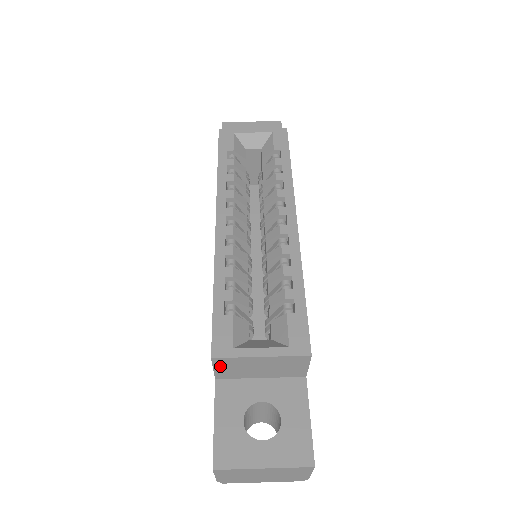
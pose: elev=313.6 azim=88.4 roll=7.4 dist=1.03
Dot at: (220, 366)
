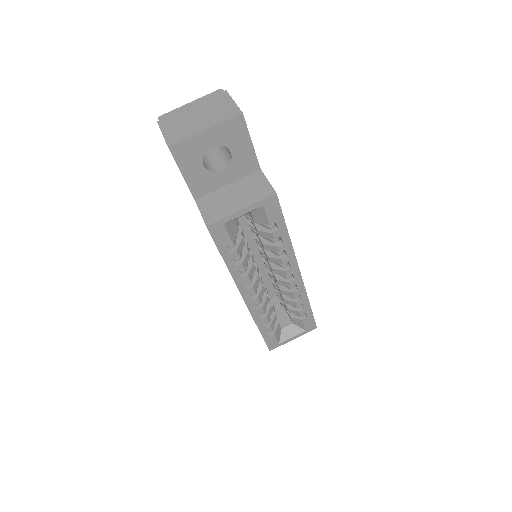
Dot at: occluded
